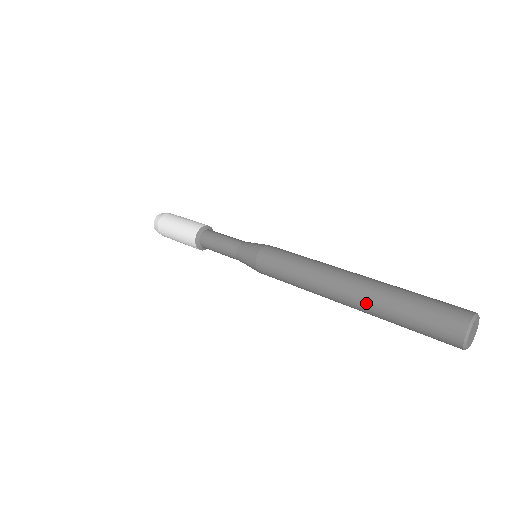
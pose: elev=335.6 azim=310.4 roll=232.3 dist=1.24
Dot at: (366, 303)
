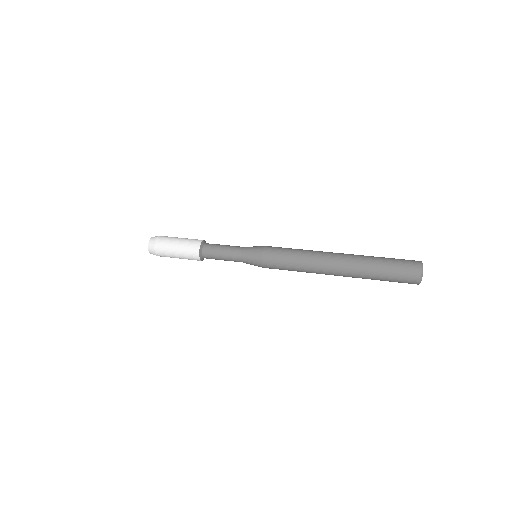
Dot at: (357, 259)
